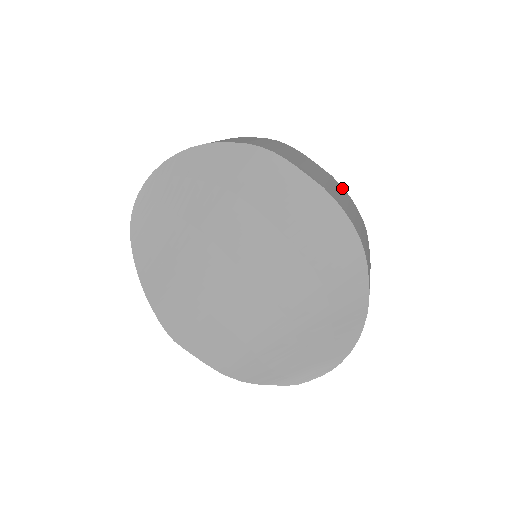
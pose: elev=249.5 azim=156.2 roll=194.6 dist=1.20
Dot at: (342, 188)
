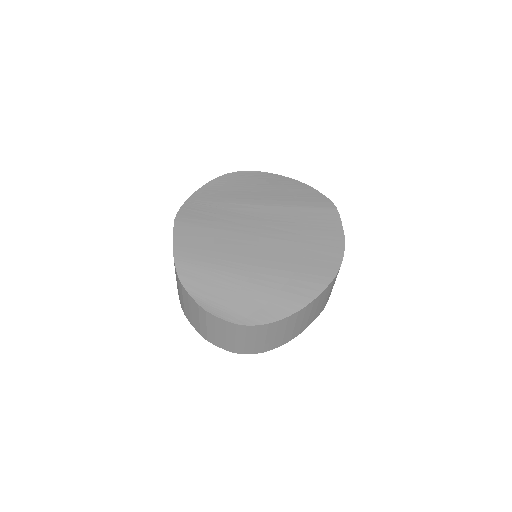
Dot at: occluded
